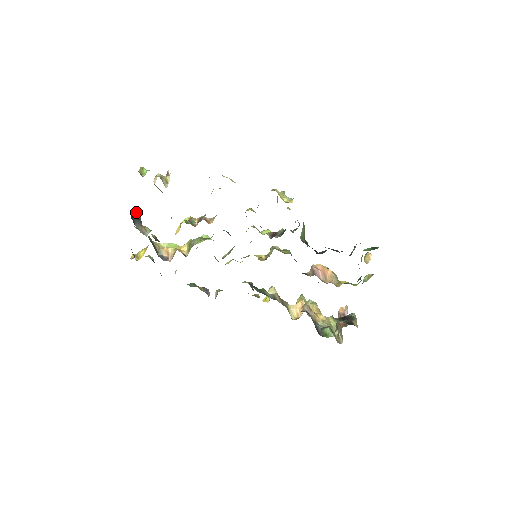
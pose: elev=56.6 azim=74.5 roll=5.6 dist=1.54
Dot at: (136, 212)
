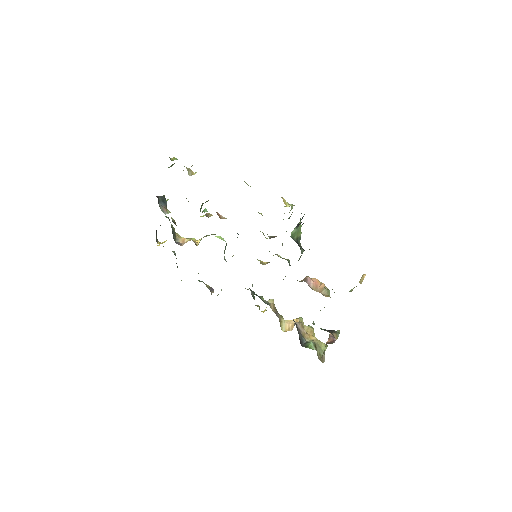
Dot at: (165, 199)
